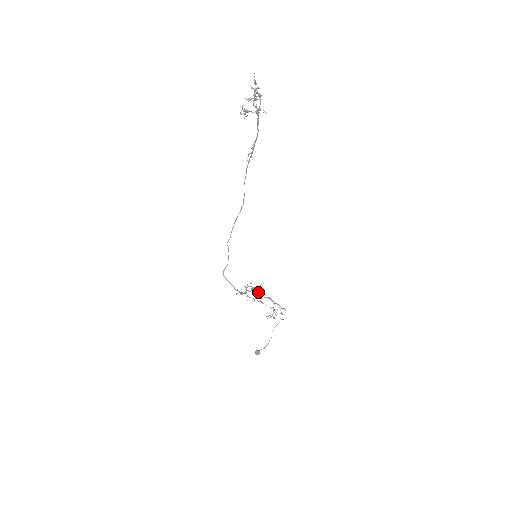
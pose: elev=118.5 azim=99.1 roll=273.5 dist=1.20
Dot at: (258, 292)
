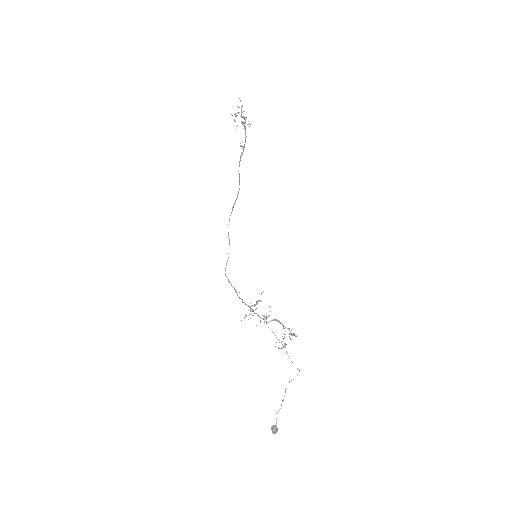
Dot at: (264, 315)
